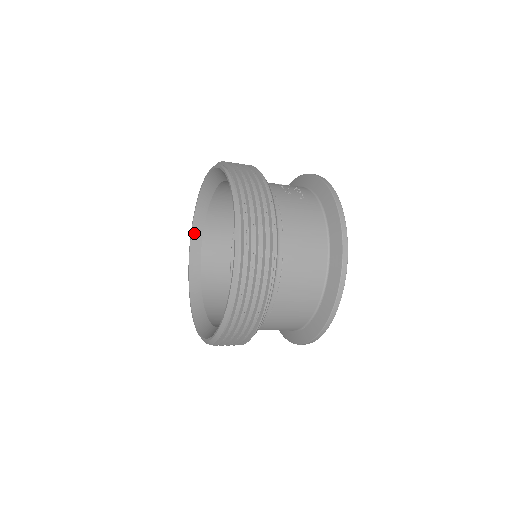
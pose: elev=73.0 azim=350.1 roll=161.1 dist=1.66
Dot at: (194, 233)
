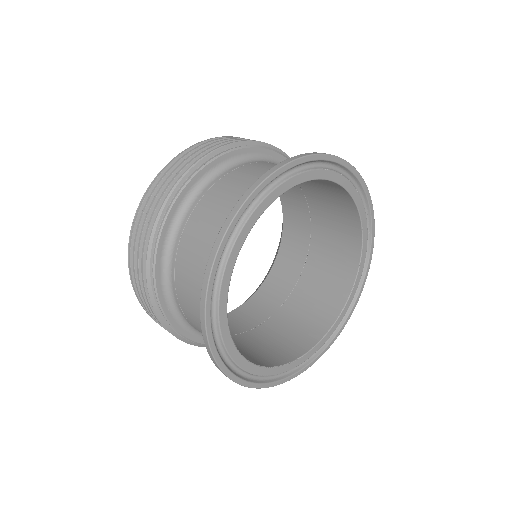
Dot at: occluded
